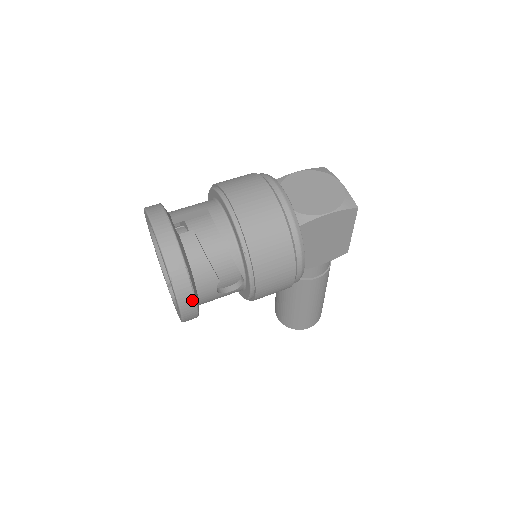
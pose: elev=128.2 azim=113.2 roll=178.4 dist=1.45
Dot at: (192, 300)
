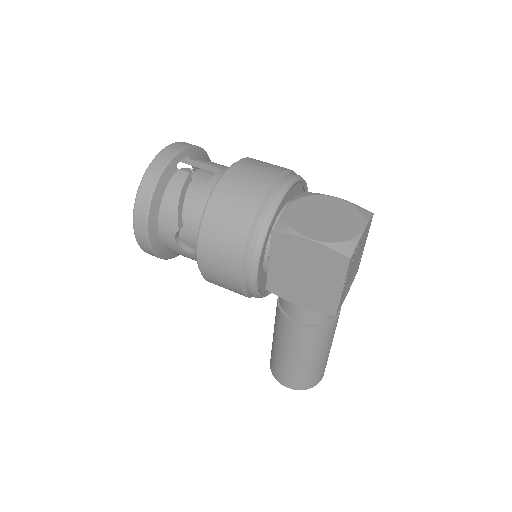
Dot at: (144, 225)
